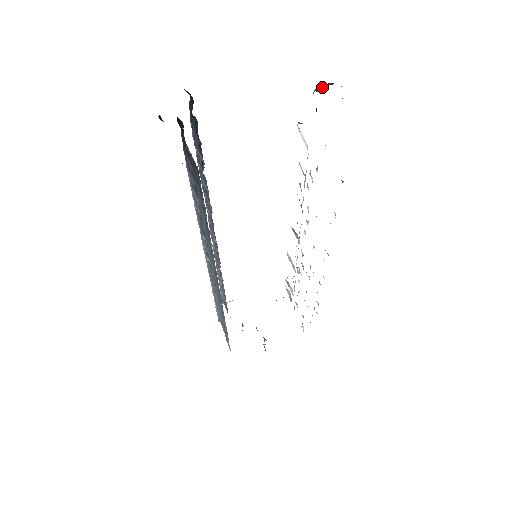
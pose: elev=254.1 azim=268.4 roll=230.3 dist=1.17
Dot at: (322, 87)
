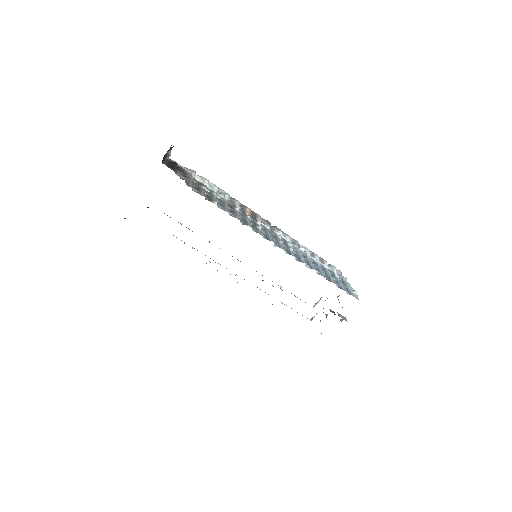
Dot at: (168, 154)
